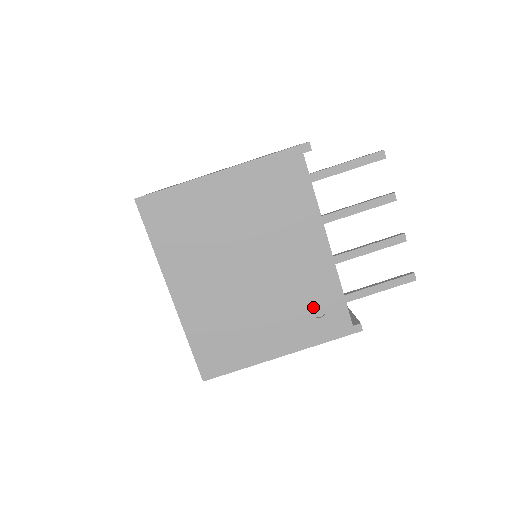
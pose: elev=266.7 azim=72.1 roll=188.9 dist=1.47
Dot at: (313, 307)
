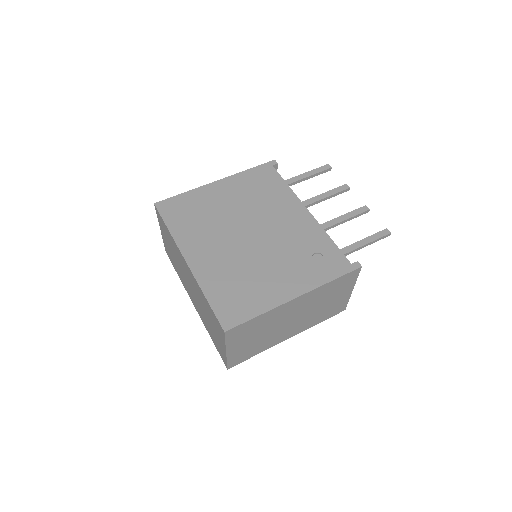
Dot at: (311, 254)
